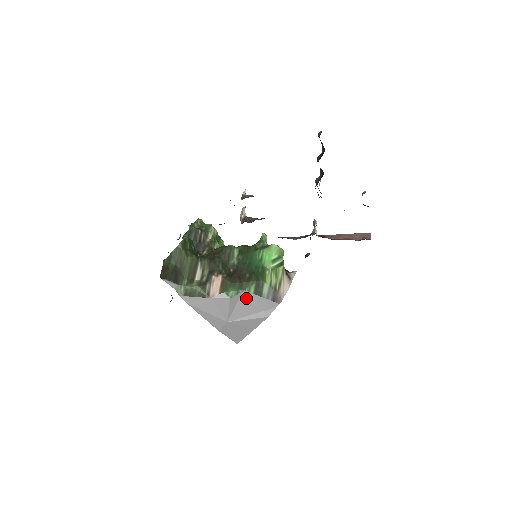
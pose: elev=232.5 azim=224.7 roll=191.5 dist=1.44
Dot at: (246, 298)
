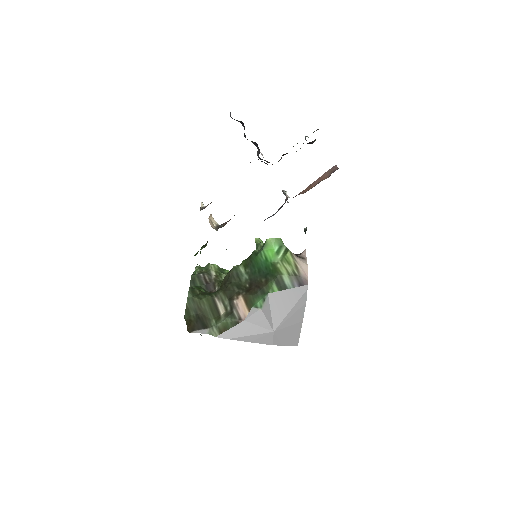
Dot at: (275, 299)
